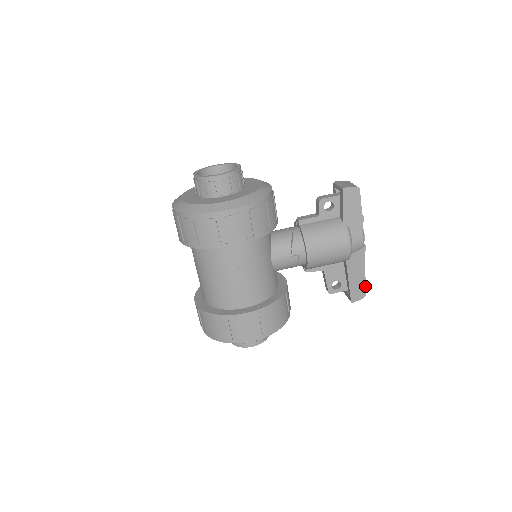
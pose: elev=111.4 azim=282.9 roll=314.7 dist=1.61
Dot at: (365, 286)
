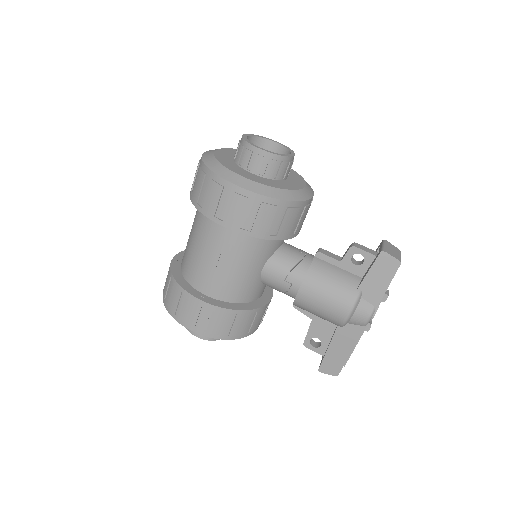
Dot at: (343, 365)
